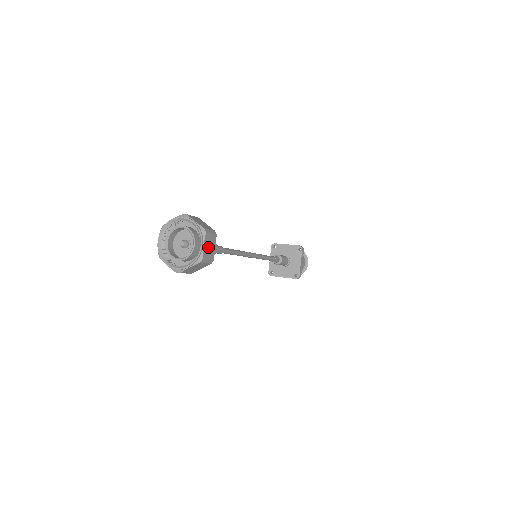
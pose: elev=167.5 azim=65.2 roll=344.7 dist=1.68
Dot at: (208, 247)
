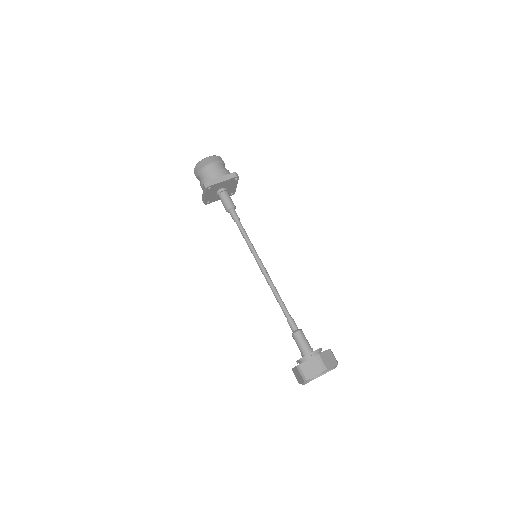
Dot at: occluded
